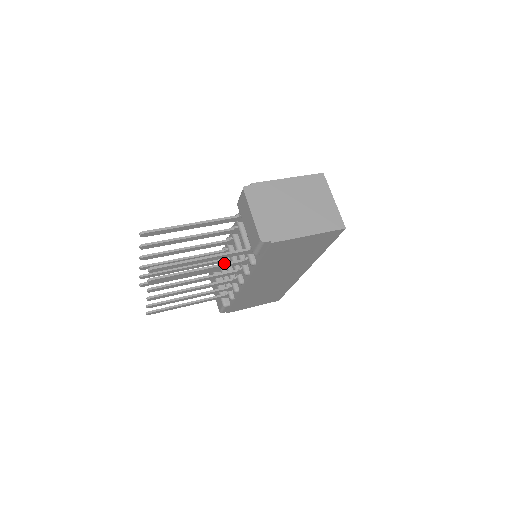
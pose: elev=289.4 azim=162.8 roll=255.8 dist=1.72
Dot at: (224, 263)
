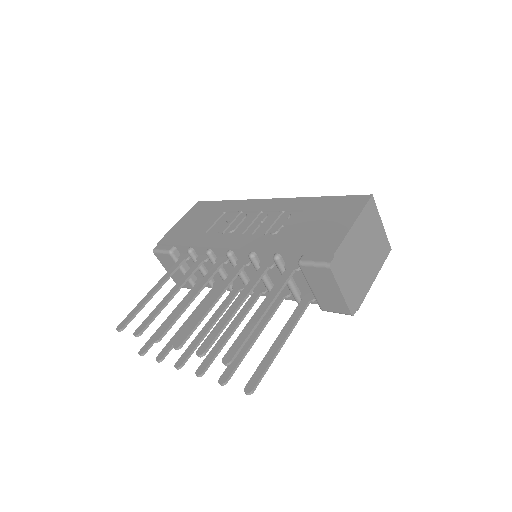
Dot at: (273, 313)
